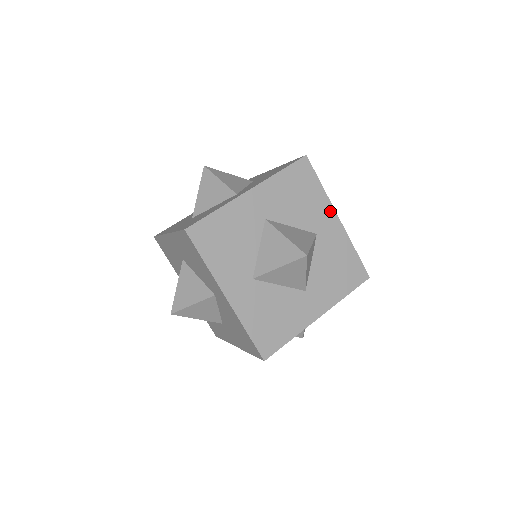
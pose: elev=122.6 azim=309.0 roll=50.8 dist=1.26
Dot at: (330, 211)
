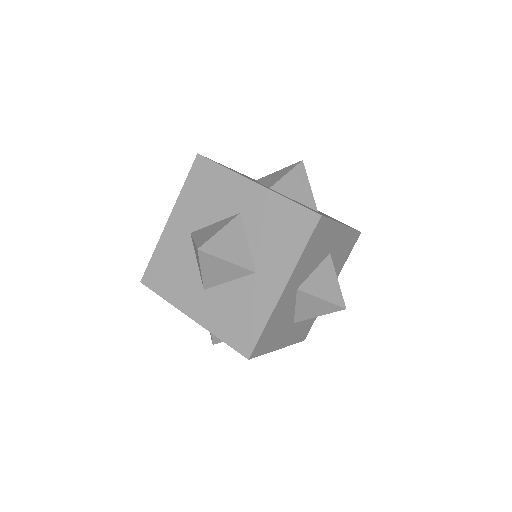
Dot at: (338, 229)
